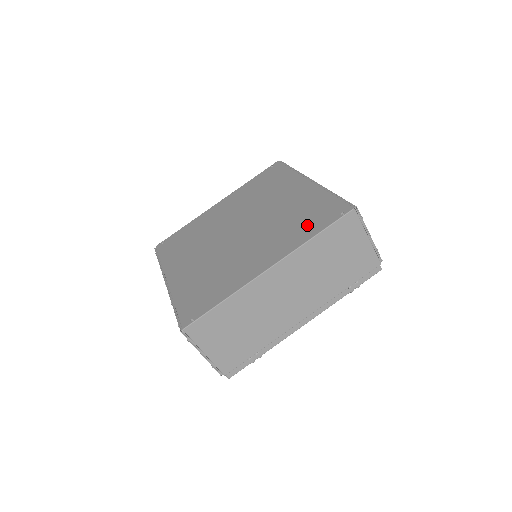
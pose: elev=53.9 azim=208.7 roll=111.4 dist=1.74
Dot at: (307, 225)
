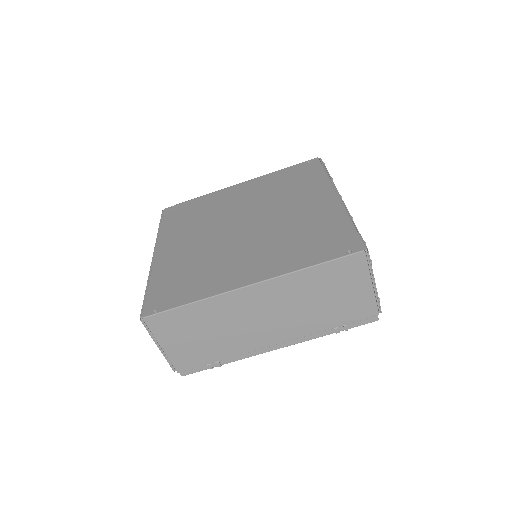
Dot at: (309, 250)
